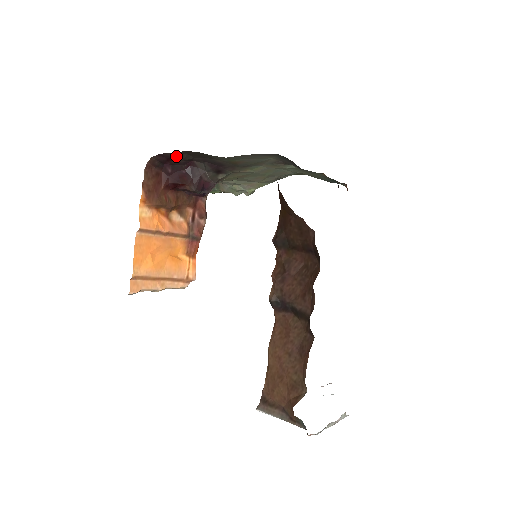
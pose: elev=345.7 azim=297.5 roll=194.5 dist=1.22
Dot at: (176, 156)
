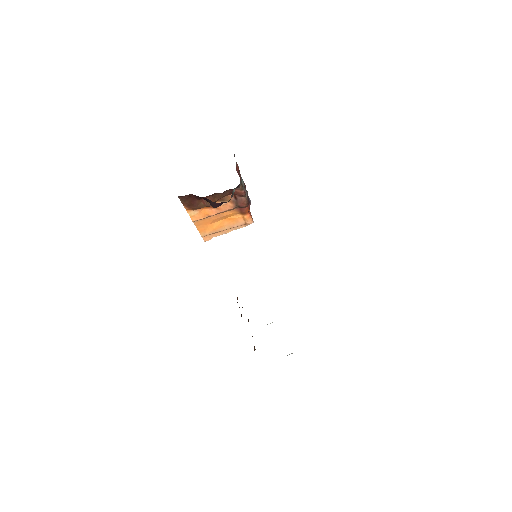
Dot at: occluded
